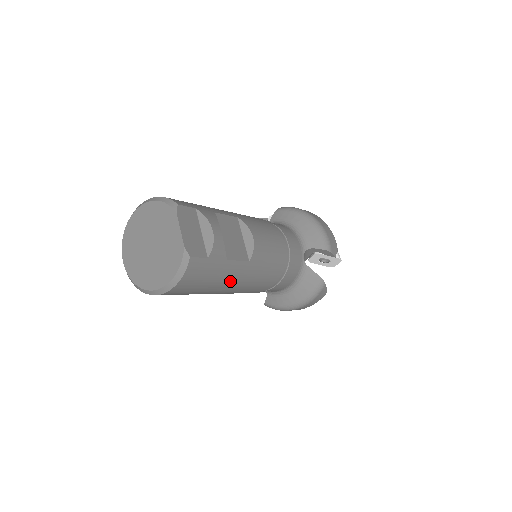
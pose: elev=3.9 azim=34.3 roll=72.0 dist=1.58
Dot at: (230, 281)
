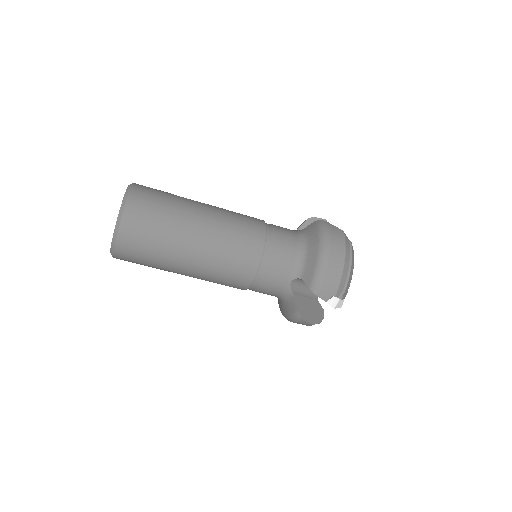
Dot at: (194, 209)
